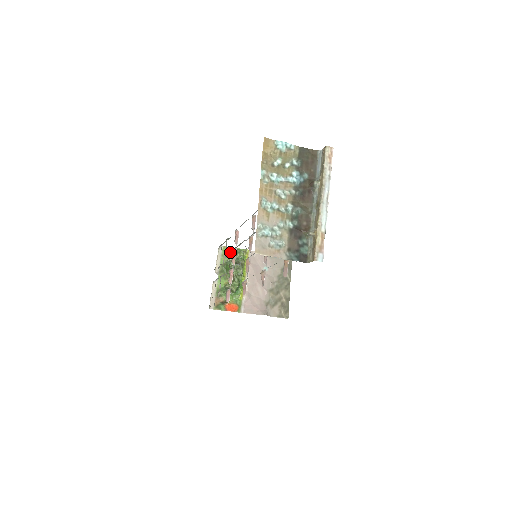
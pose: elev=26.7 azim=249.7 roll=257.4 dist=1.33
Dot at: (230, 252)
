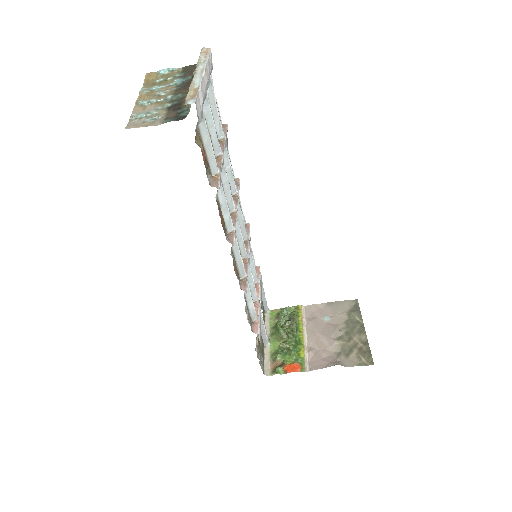
Dot at: (279, 313)
